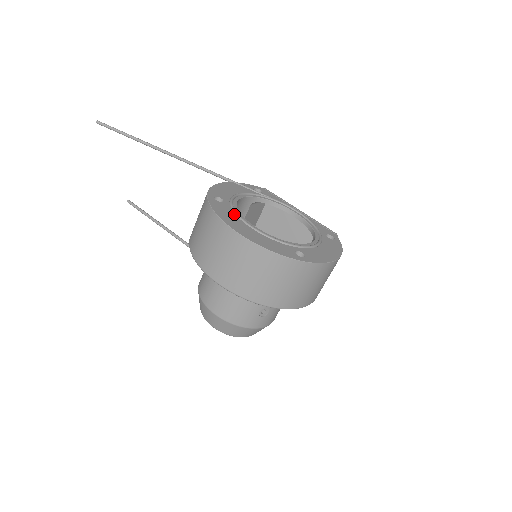
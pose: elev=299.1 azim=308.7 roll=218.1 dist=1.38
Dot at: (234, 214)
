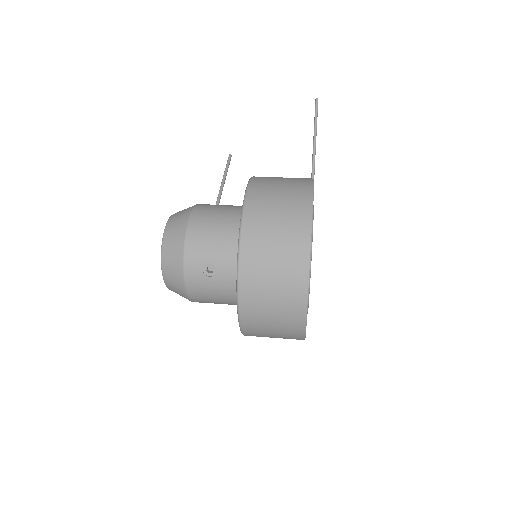
Dot at: occluded
